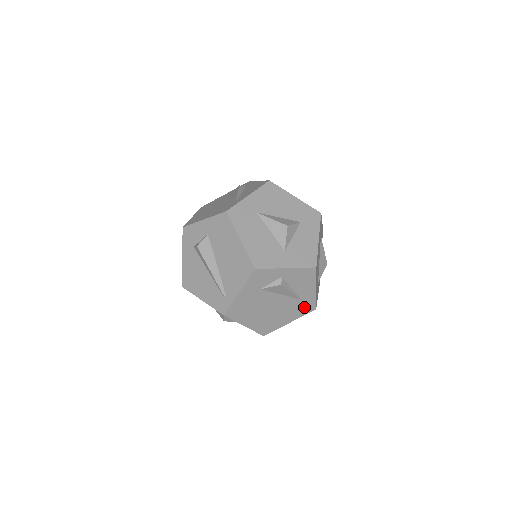
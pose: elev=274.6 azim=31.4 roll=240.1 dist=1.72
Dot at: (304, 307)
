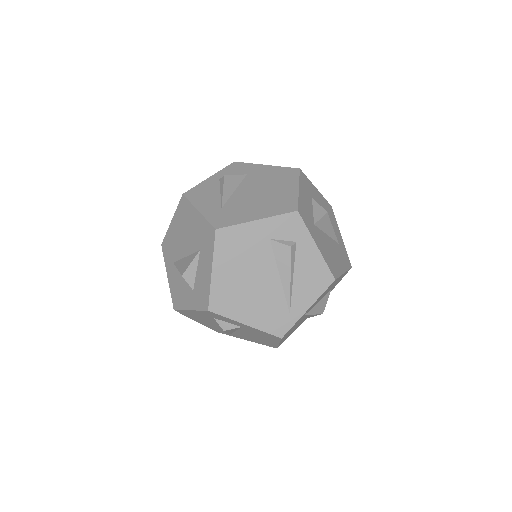
Dot at: occluded
